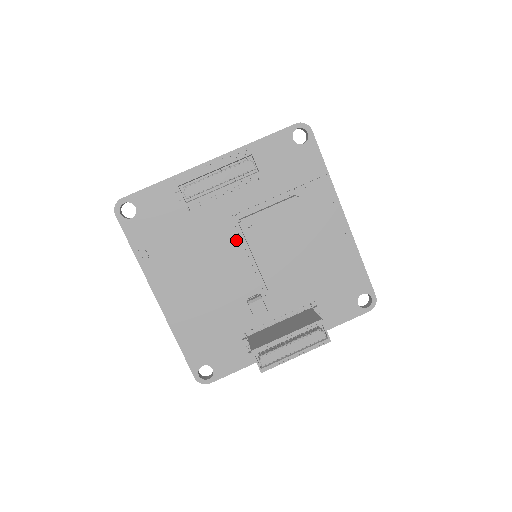
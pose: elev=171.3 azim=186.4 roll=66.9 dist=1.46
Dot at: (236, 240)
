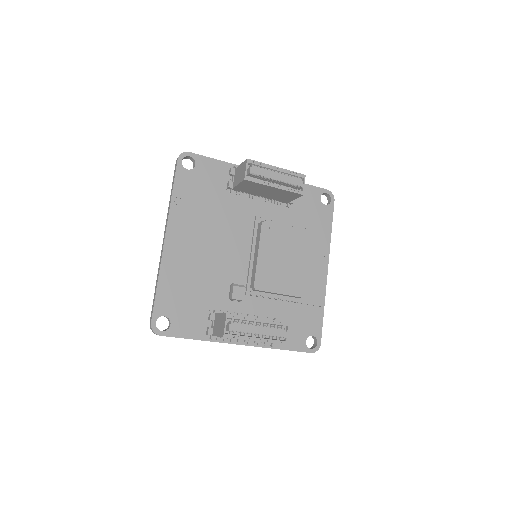
Dot at: (249, 235)
